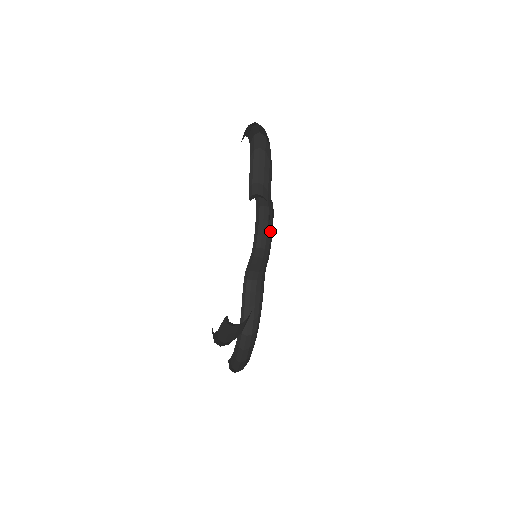
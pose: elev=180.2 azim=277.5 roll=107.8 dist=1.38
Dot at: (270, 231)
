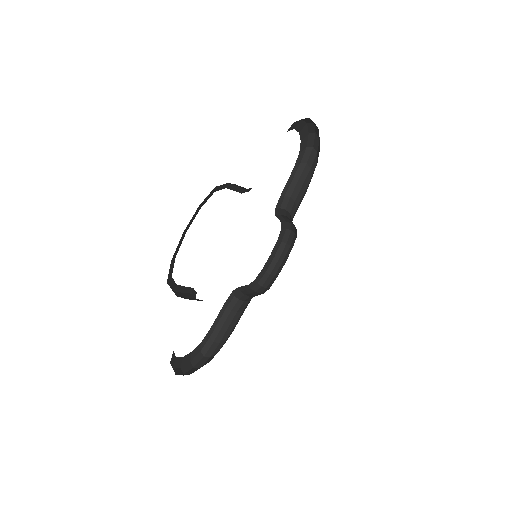
Dot at: occluded
